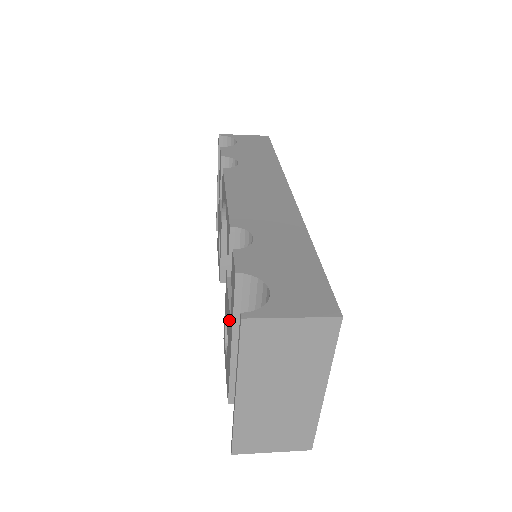
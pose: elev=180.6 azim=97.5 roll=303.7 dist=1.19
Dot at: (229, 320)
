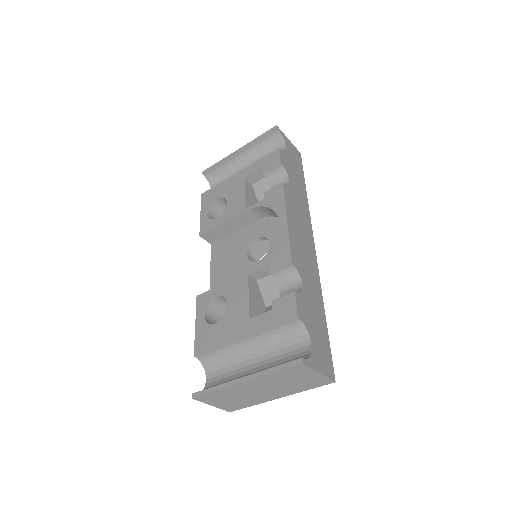
Dot at: (244, 315)
